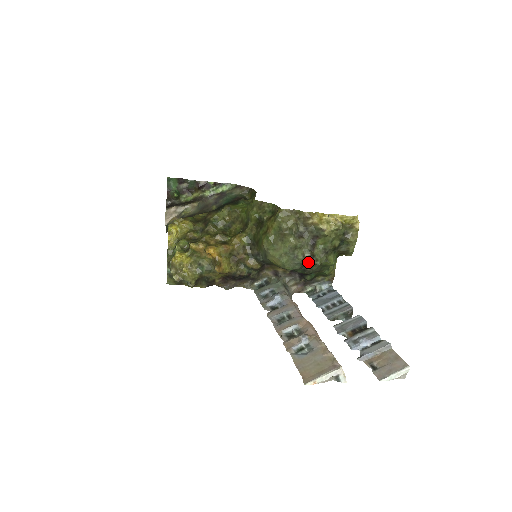
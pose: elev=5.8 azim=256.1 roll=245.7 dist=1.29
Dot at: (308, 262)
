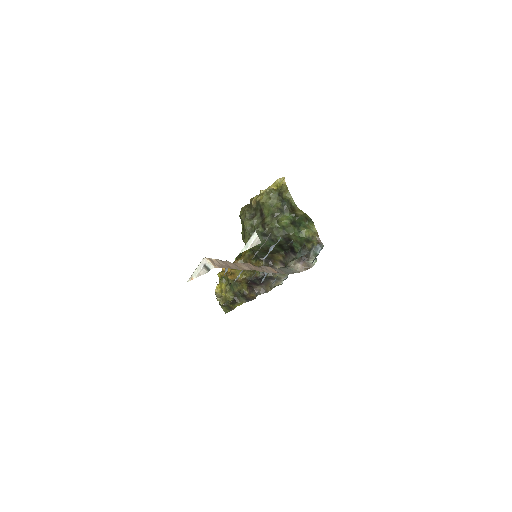
Dot at: (263, 230)
